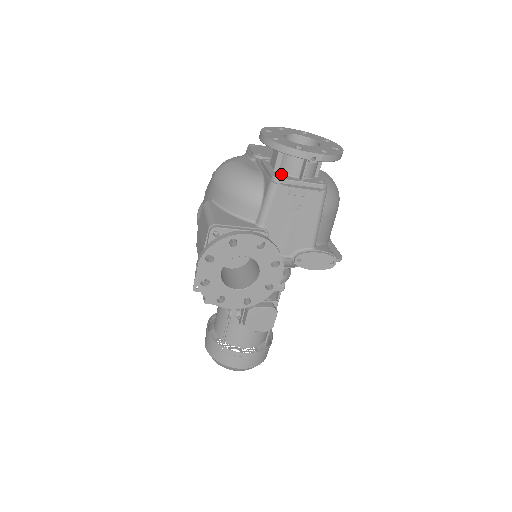
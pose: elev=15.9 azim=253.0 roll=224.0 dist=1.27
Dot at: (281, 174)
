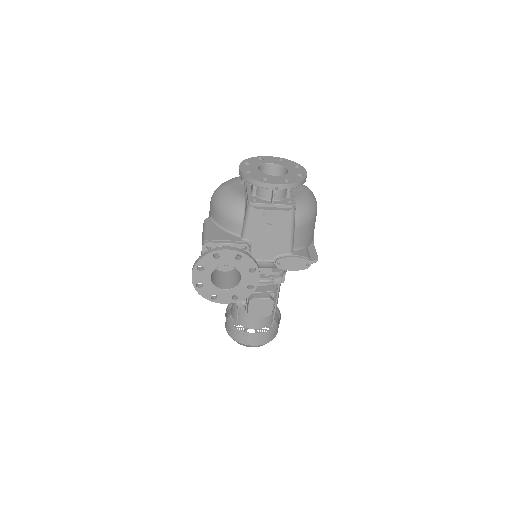
Dot at: (257, 198)
